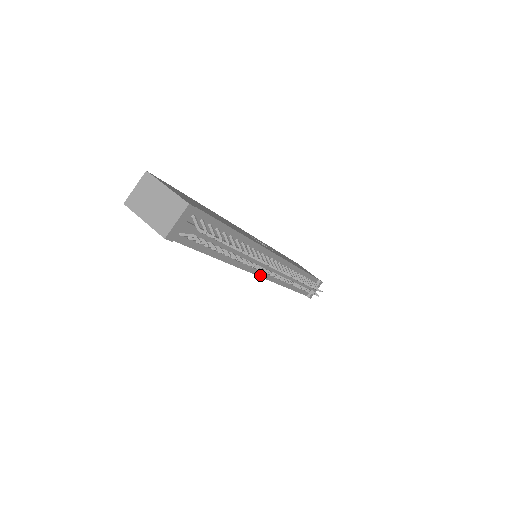
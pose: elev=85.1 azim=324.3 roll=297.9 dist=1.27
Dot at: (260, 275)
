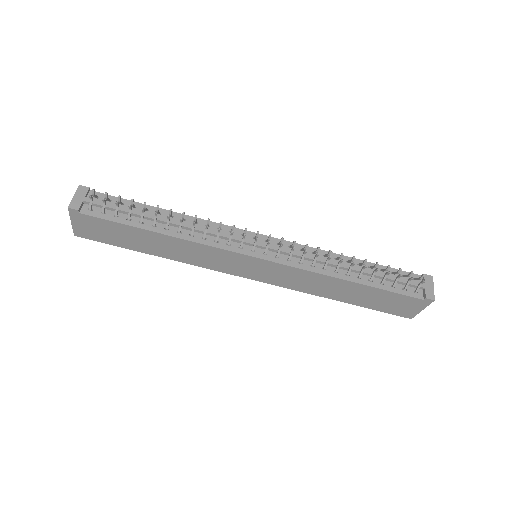
Dot at: (254, 256)
